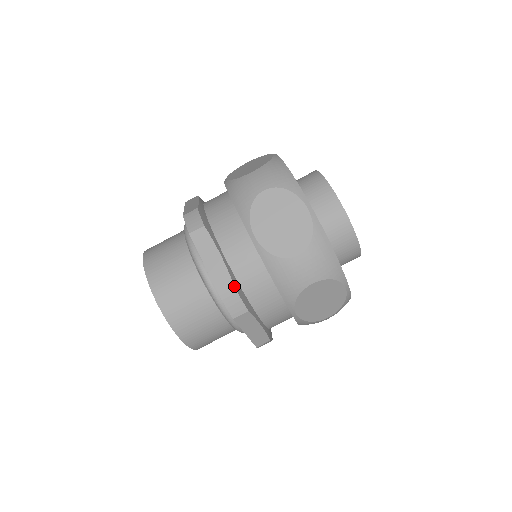
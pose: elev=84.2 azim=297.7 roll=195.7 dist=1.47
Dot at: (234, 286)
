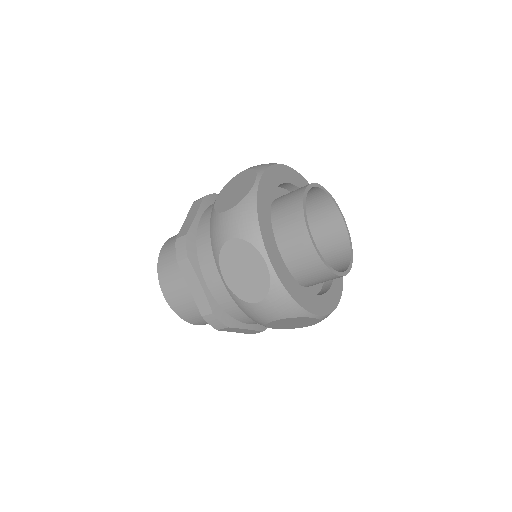
Dot at: occluded
